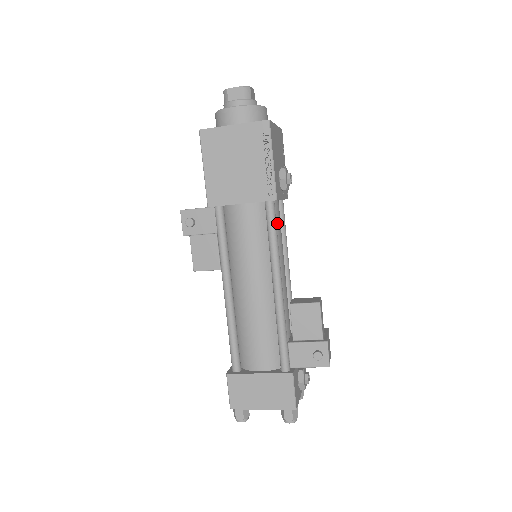
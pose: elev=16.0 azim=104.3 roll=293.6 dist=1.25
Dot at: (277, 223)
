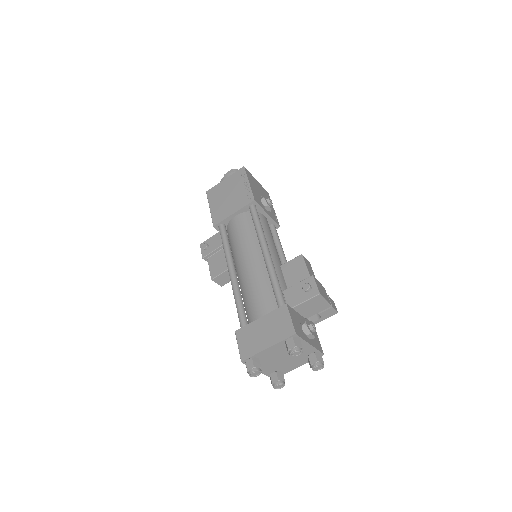
Dot at: (264, 225)
